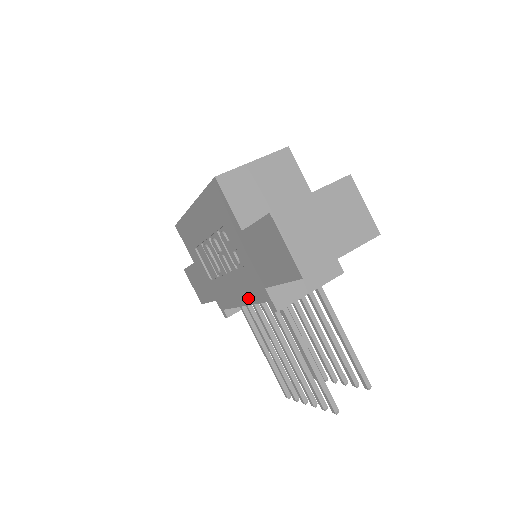
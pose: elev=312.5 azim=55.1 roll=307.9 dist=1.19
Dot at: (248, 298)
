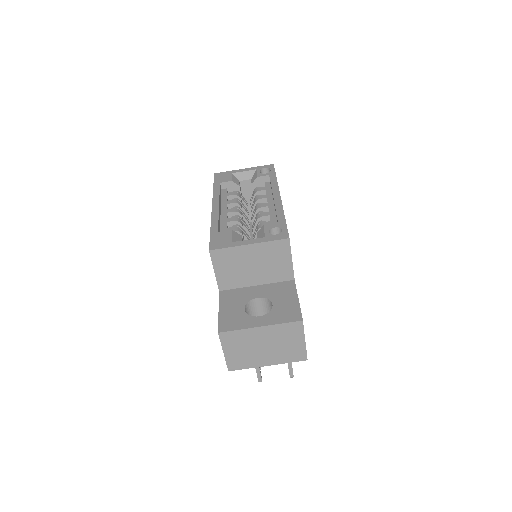
Dot at: occluded
